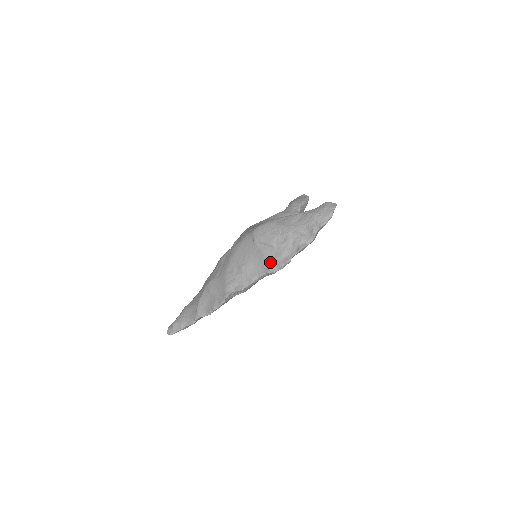
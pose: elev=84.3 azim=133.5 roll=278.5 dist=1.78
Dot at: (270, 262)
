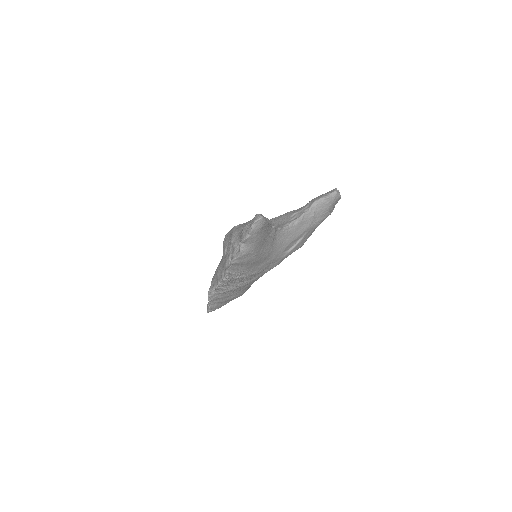
Dot at: (223, 268)
